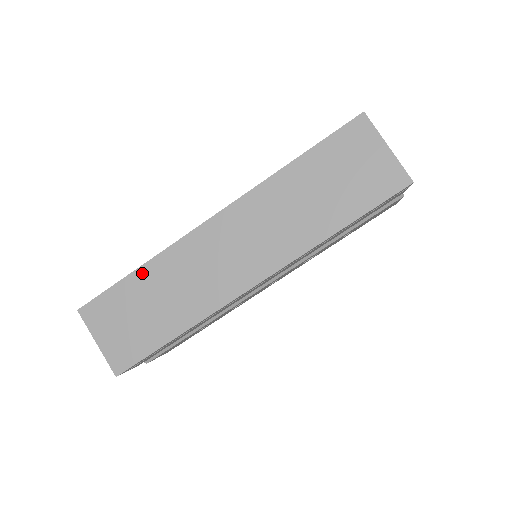
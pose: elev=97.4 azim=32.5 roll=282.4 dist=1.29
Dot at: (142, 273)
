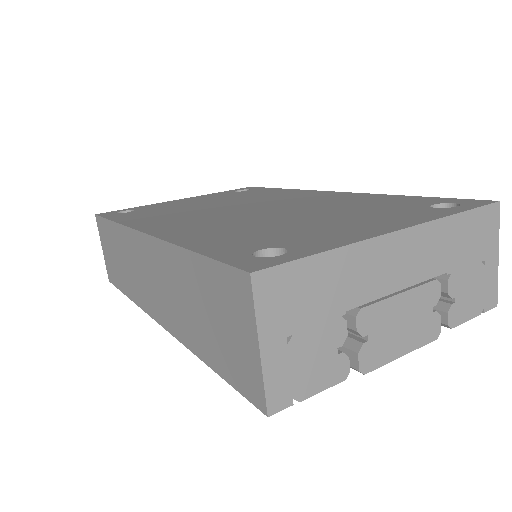
Dot at: (114, 228)
